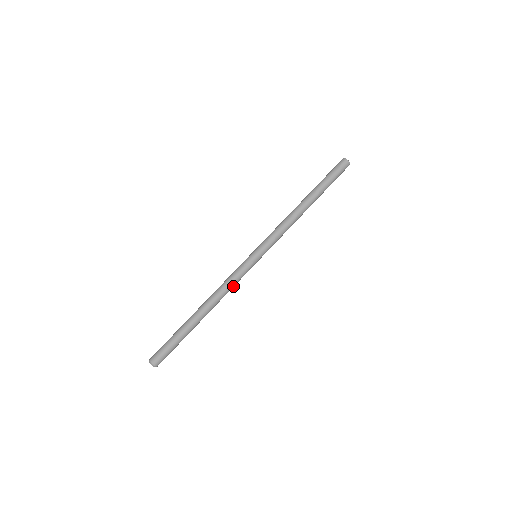
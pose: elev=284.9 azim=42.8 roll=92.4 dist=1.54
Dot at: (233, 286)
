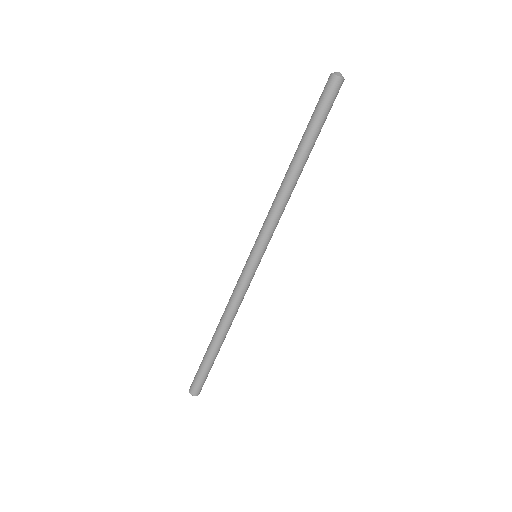
Dot at: (240, 299)
